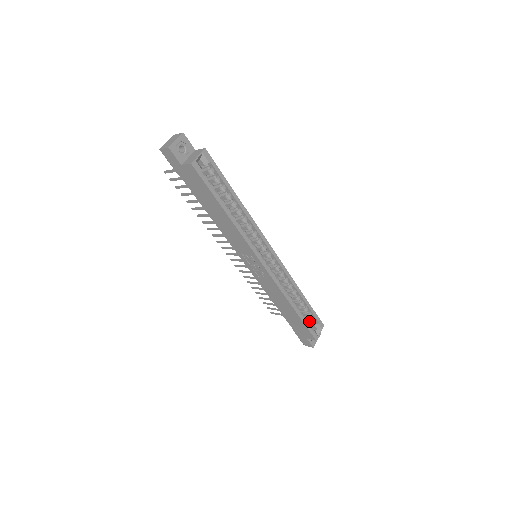
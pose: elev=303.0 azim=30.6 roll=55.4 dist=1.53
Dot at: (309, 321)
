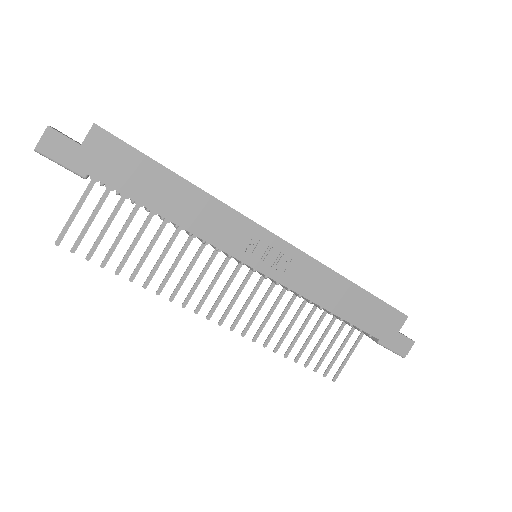
Dot at: occluded
